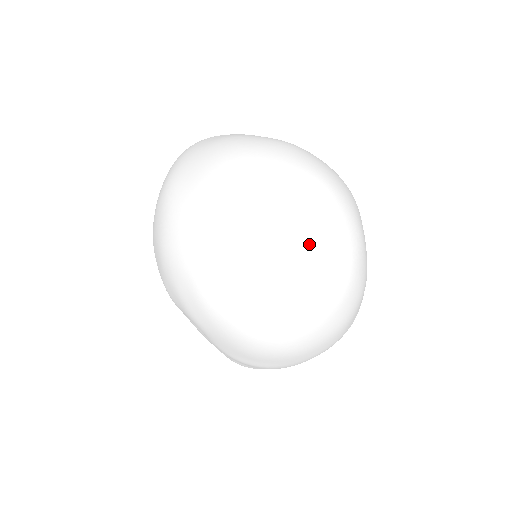
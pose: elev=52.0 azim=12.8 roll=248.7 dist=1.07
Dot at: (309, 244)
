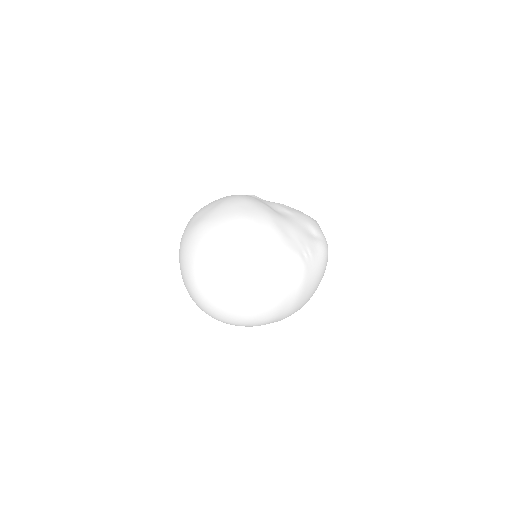
Dot at: (219, 288)
